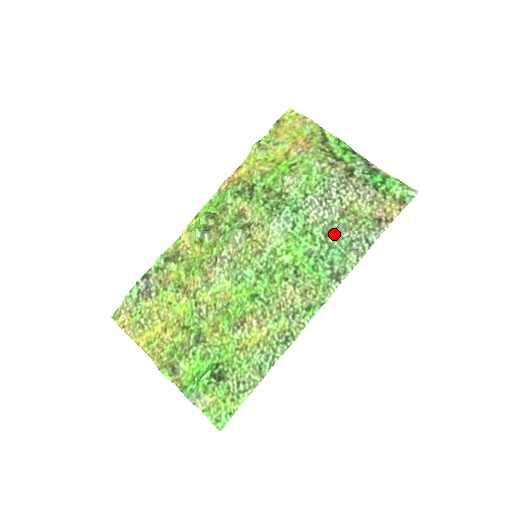
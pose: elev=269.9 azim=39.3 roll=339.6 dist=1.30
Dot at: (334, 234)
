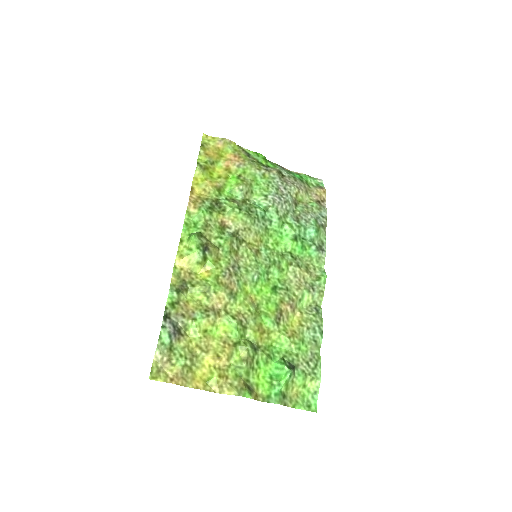
Dot at: (302, 219)
